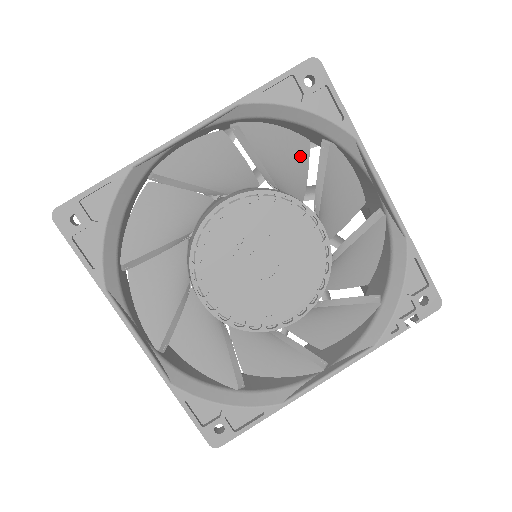
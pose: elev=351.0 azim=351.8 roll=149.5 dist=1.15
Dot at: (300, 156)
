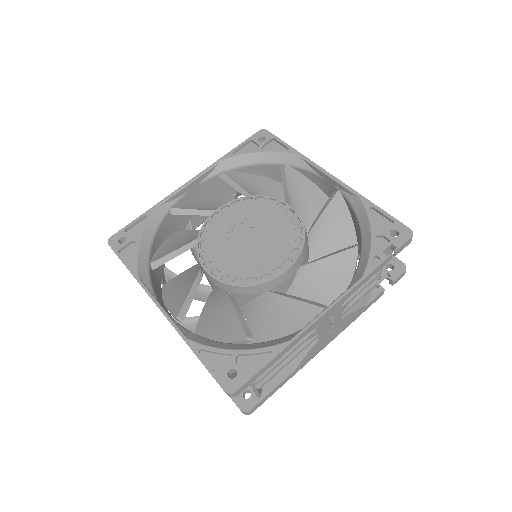
Dot at: (276, 190)
